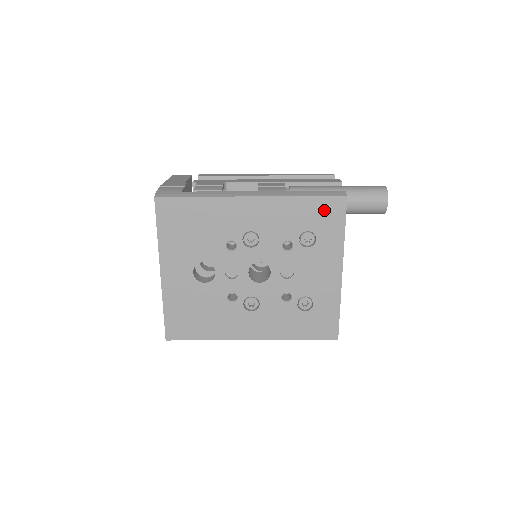
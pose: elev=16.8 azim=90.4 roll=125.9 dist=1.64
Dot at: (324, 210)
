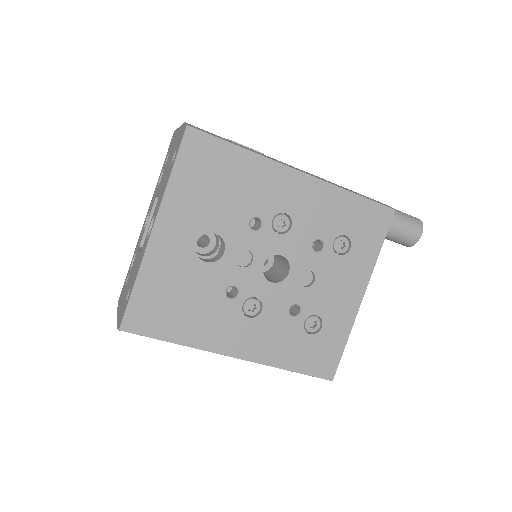
Dot at: (369, 217)
